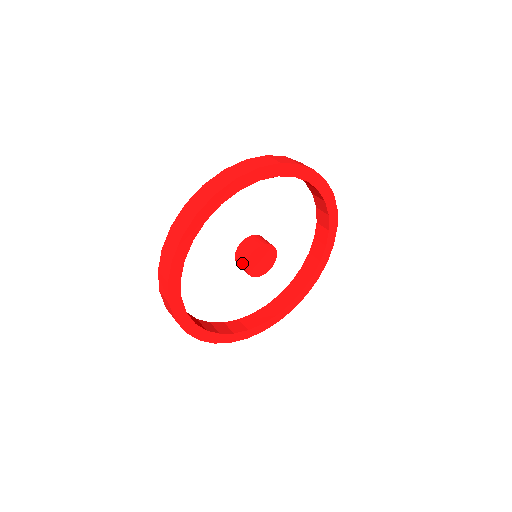
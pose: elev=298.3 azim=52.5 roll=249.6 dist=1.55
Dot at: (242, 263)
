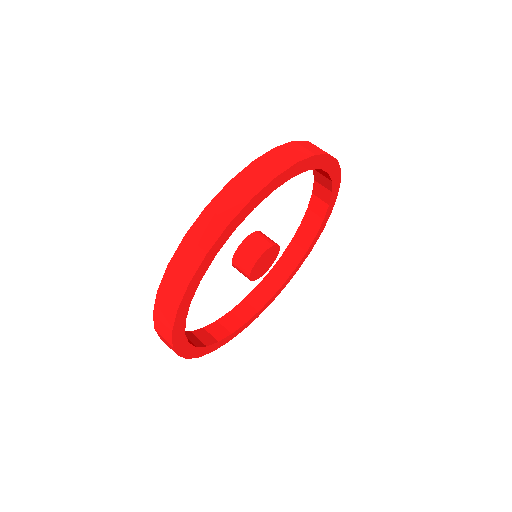
Dot at: (252, 255)
